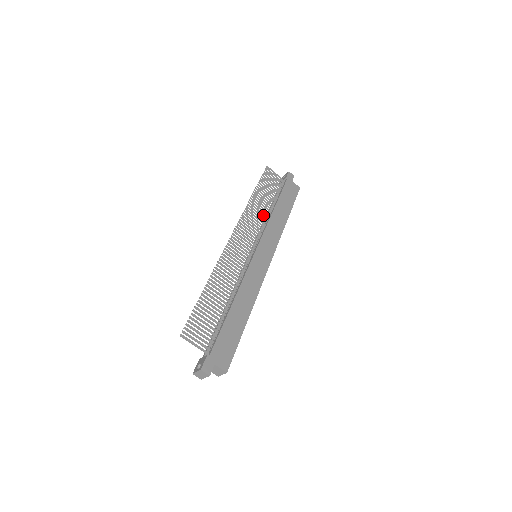
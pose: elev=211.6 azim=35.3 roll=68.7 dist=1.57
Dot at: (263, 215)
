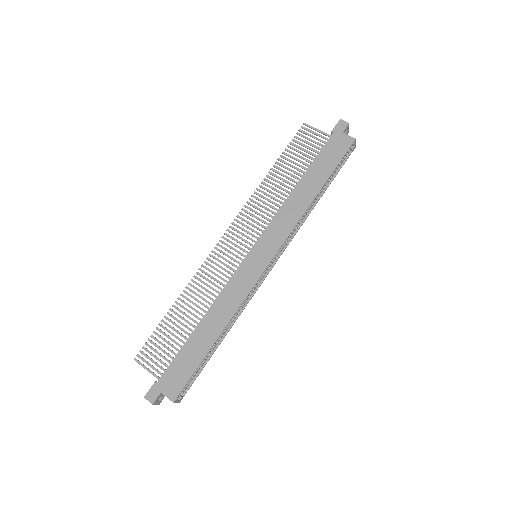
Dot at: occluded
